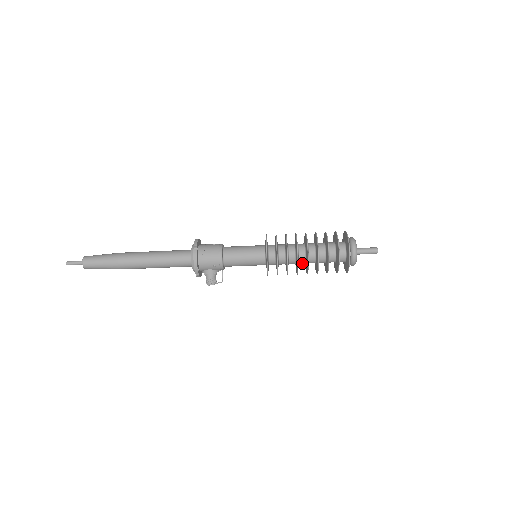
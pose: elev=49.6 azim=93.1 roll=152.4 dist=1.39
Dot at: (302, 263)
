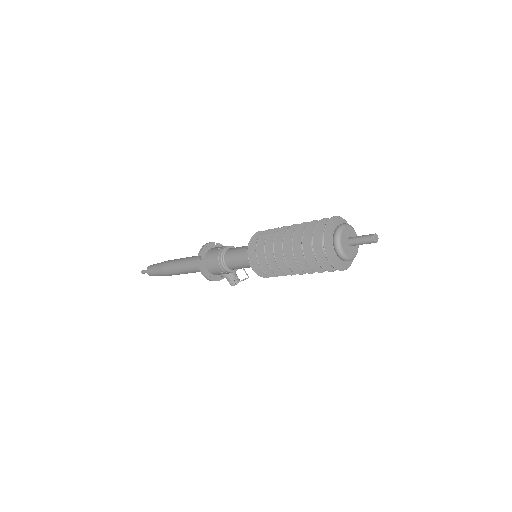
Dot at: occluded
